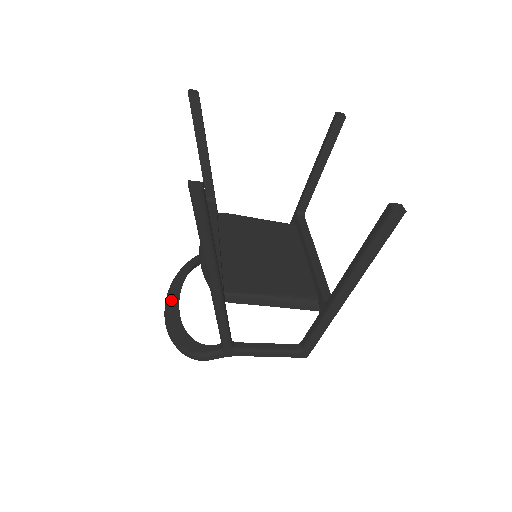
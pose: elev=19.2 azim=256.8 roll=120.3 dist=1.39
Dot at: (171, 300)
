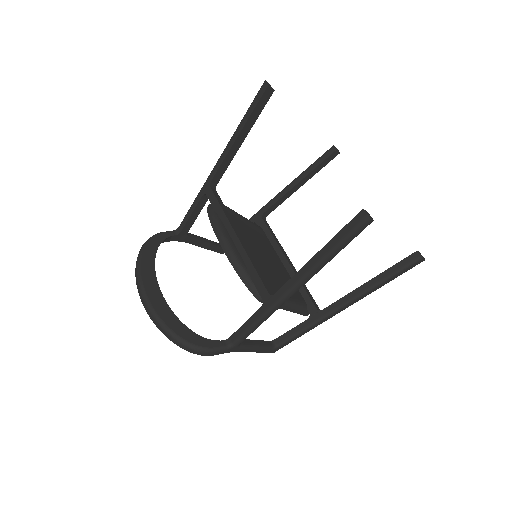
Dot at: (148, 284)
